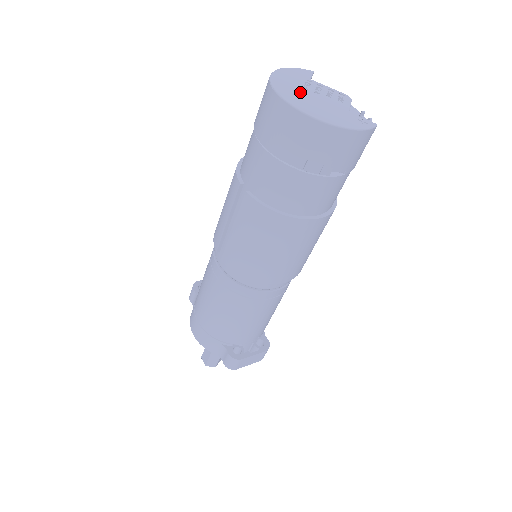
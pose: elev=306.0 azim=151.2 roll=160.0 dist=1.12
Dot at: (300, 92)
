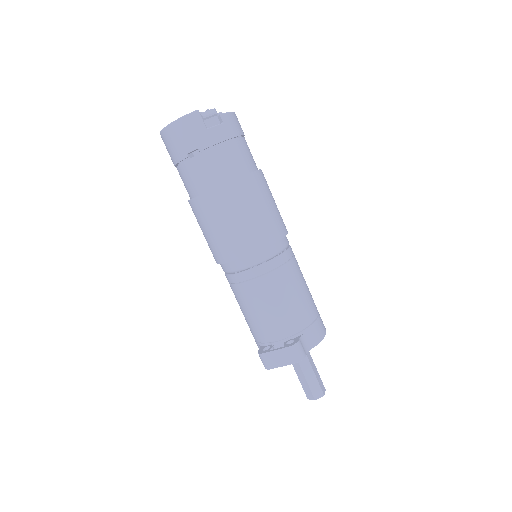
Dot at: occluded
